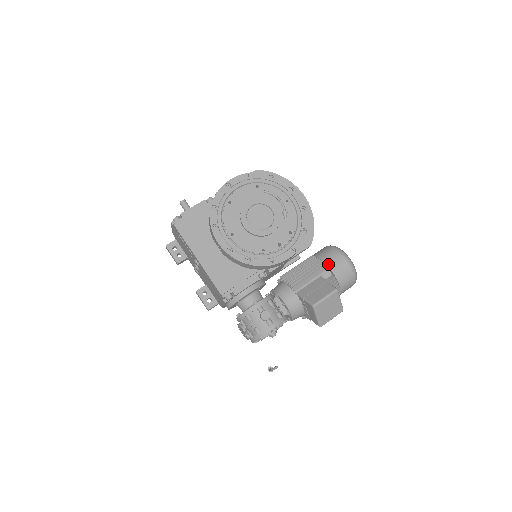
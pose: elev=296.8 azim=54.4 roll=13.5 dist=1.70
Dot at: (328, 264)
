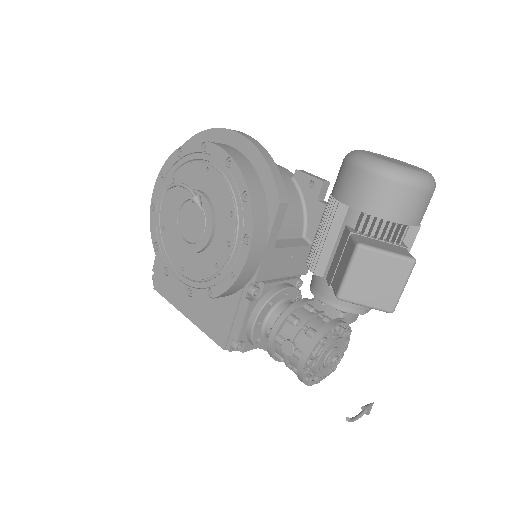
Dot at: (342, 199)
